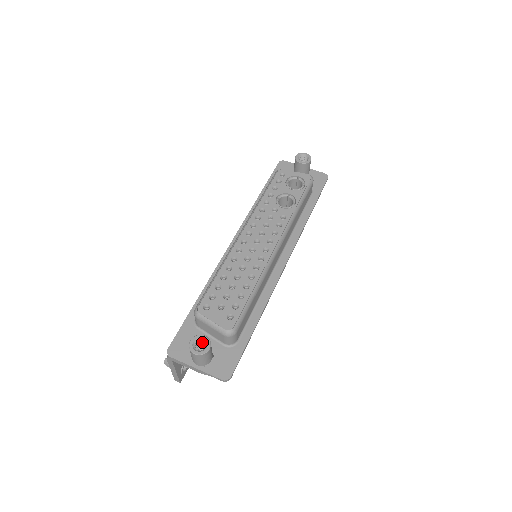
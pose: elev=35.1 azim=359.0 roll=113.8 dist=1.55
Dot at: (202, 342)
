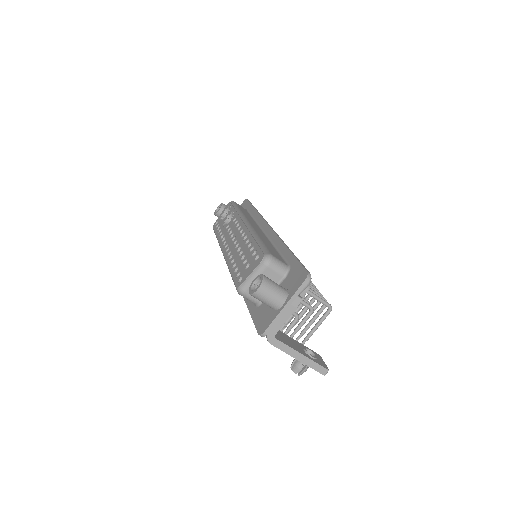
Dot at: occluded
